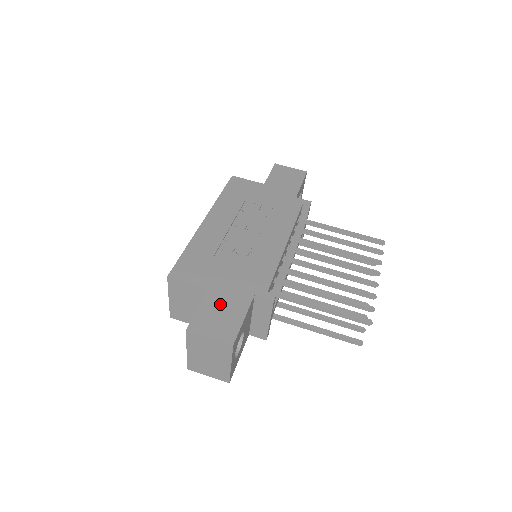
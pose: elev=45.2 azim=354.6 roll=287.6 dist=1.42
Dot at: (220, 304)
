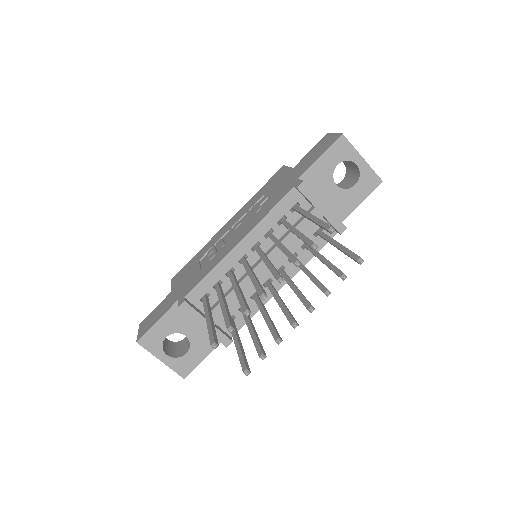
Dot at: (163, 306)
